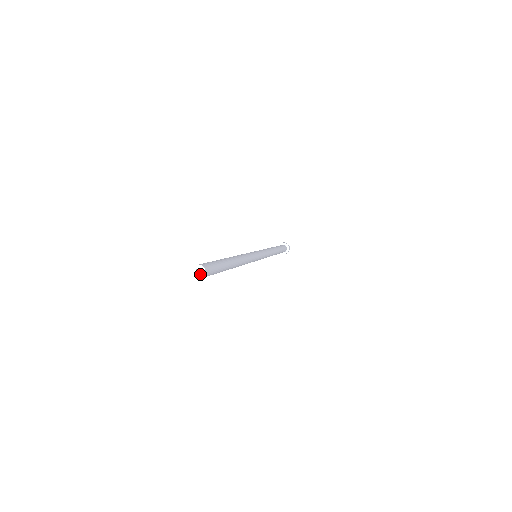
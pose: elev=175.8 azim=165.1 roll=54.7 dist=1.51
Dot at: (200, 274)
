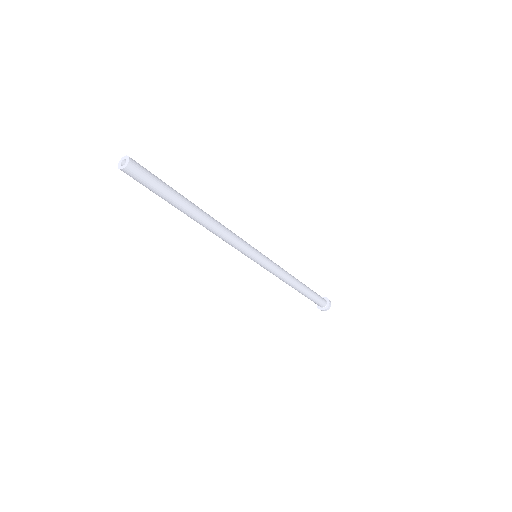
Dot at: (126, 169)
